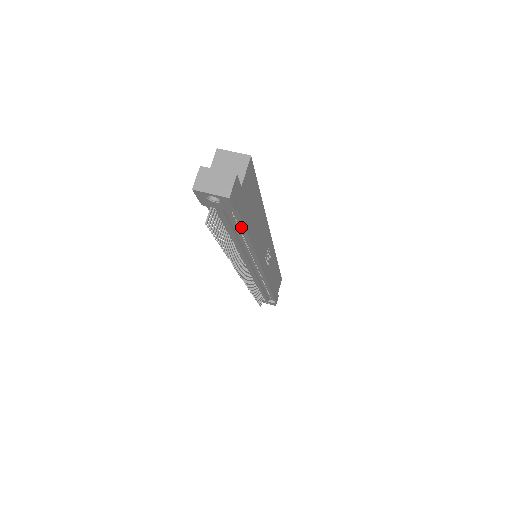
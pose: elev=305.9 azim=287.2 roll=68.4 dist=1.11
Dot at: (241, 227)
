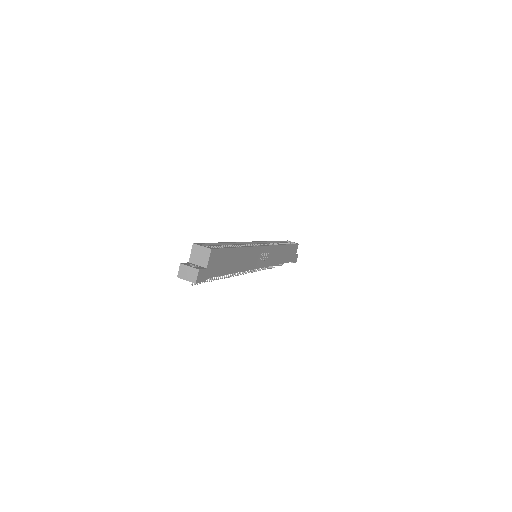
Dot at: (219, 275)
